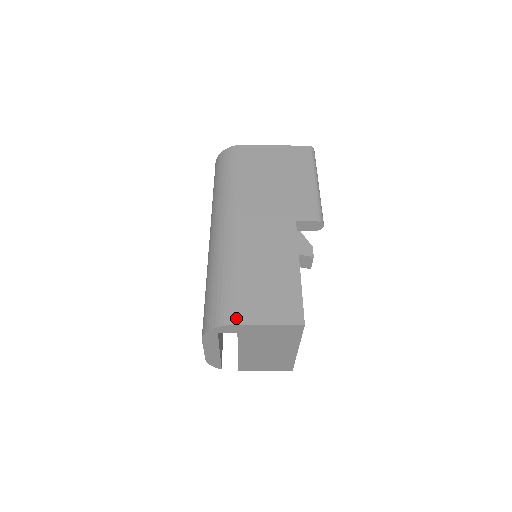
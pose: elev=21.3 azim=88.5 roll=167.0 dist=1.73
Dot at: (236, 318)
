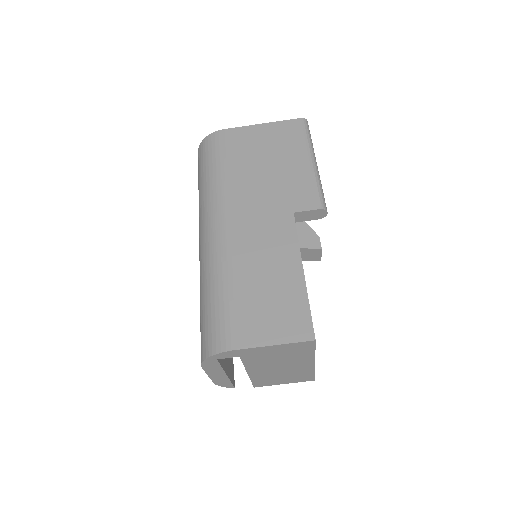
Dot at: (234, 342)
